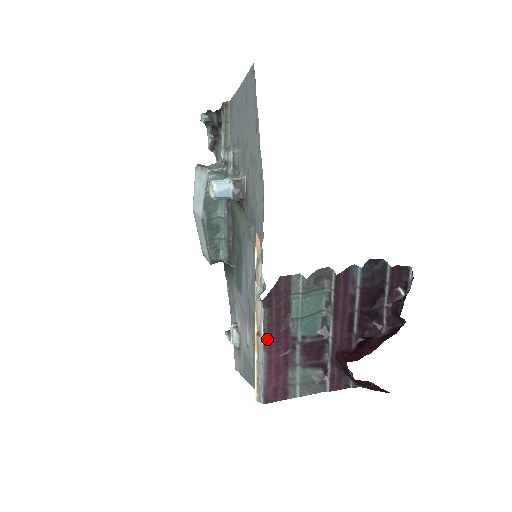
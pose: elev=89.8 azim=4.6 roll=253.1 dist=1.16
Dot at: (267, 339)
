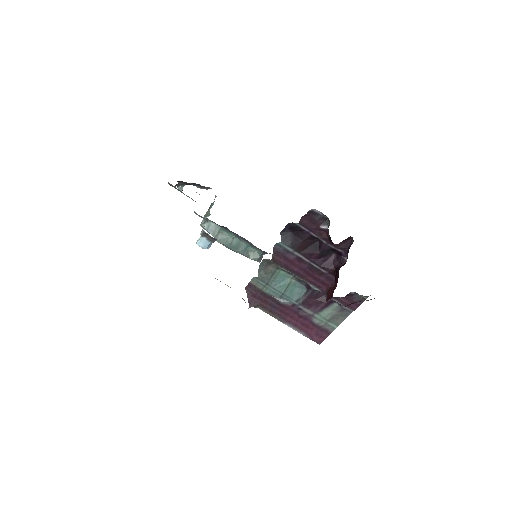
Dot at: (279, 318)
